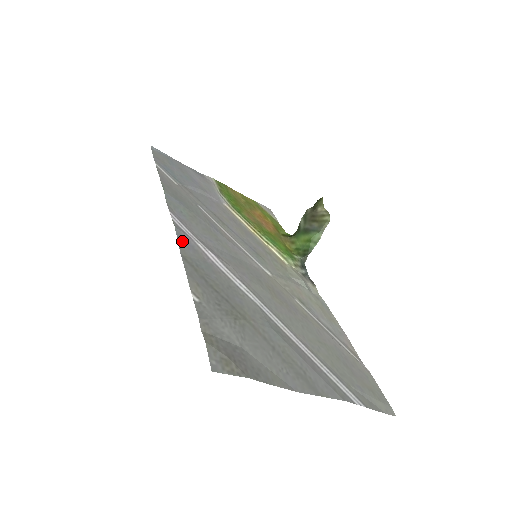
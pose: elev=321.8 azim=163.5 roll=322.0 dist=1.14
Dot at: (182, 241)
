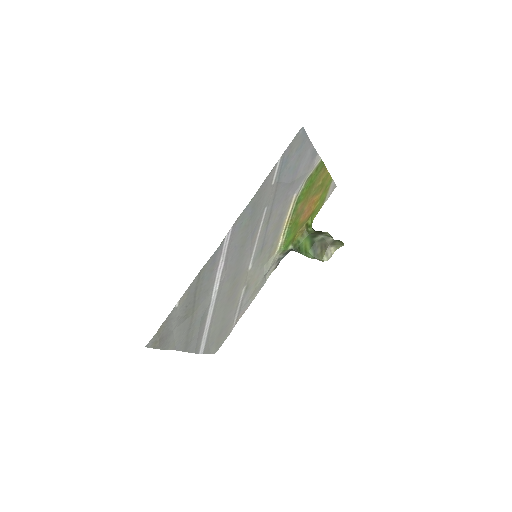
Dot at: (212, 258)
